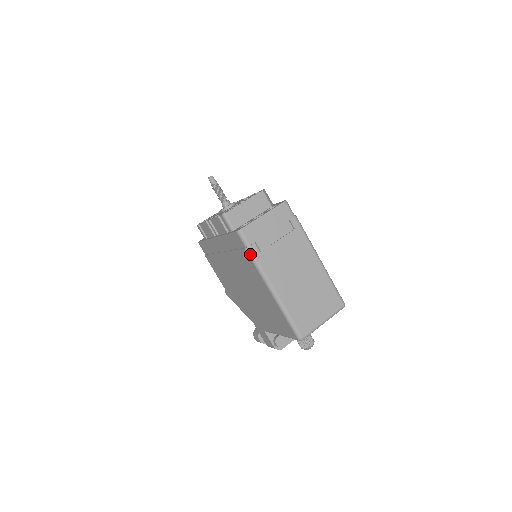
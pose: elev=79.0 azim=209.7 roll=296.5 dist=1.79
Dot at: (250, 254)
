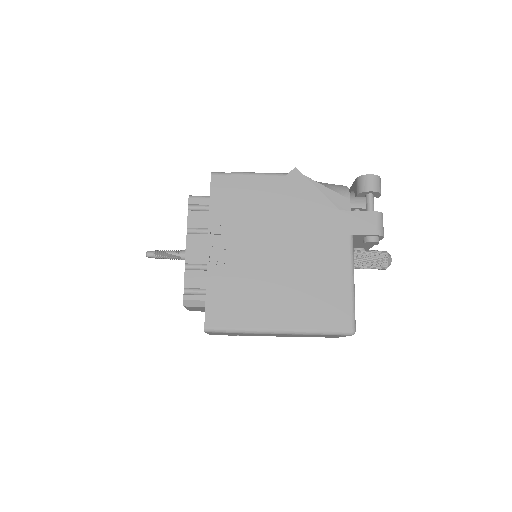
Dot at: occluded
